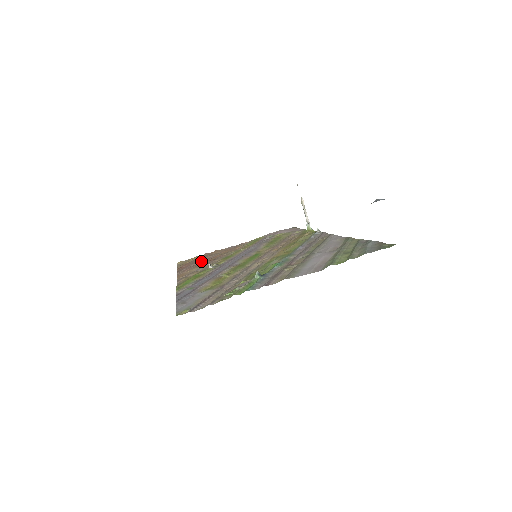
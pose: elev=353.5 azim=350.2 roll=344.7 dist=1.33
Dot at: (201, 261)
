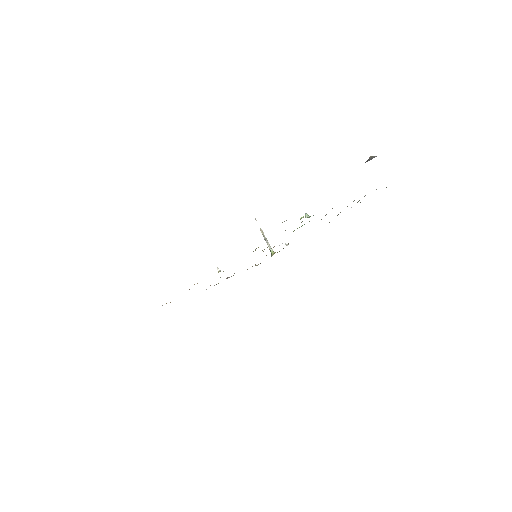
Dot at: occluded
